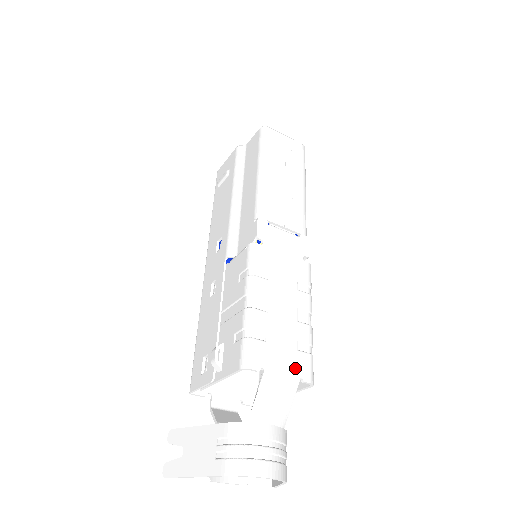
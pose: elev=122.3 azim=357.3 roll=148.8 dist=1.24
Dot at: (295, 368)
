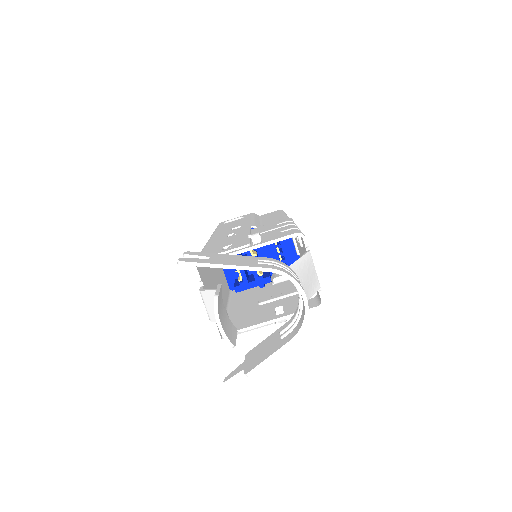
Dot at: occluded
